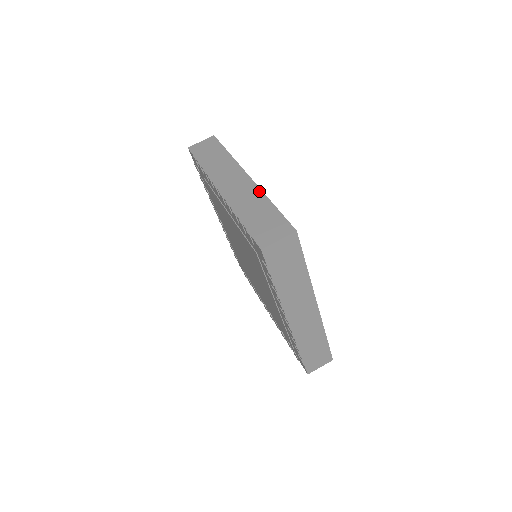
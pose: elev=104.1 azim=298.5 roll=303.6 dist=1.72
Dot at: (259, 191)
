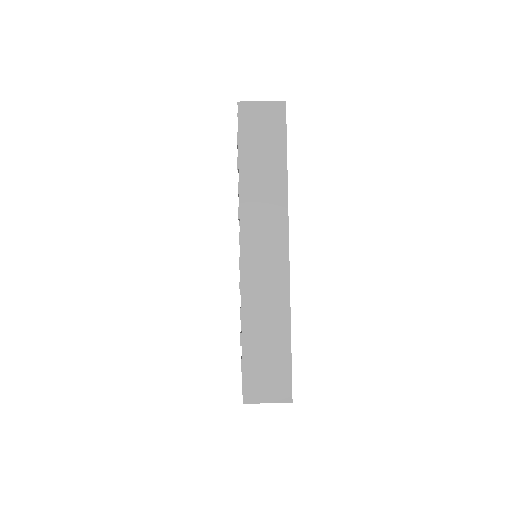
Dot at: occluded
